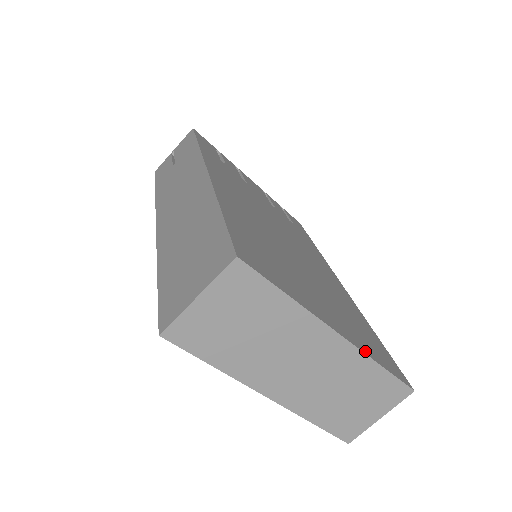
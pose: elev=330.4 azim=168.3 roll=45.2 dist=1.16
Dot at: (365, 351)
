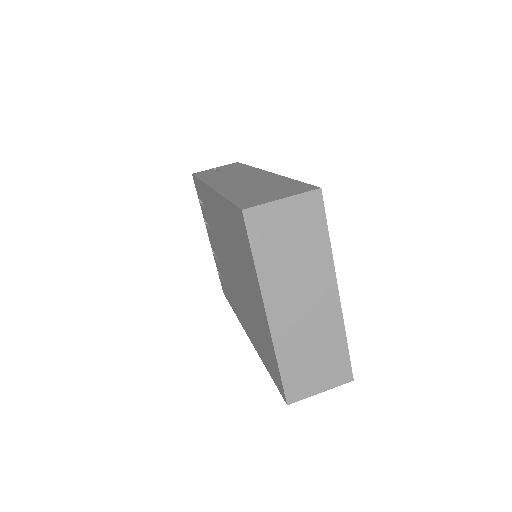
Dot at: (342, 322)
